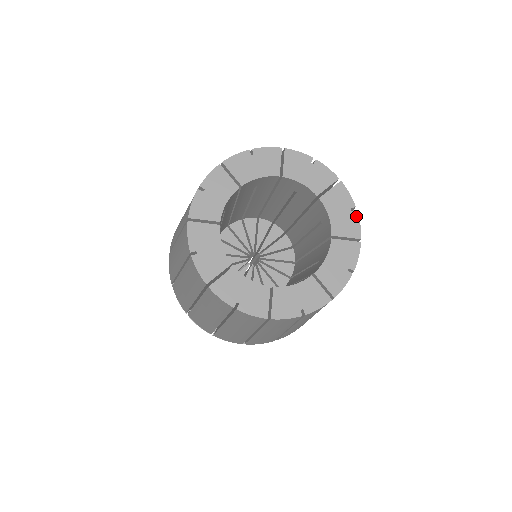
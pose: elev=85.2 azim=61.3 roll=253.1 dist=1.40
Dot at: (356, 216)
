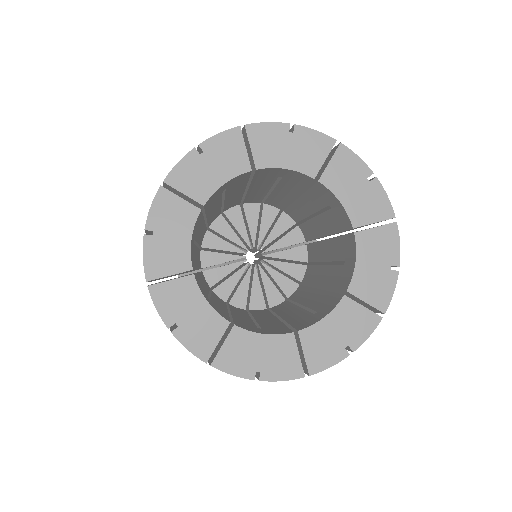
Dot at: (378, 187)
